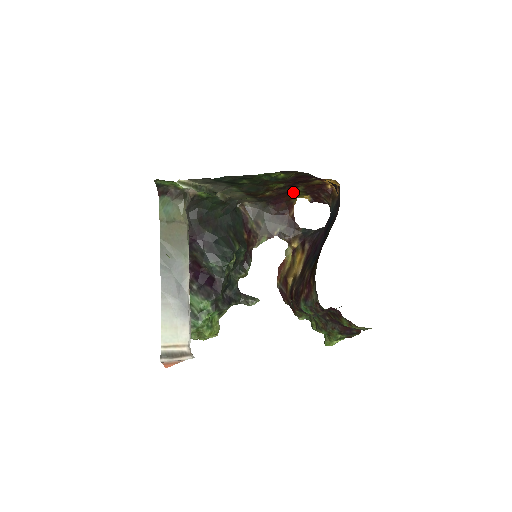
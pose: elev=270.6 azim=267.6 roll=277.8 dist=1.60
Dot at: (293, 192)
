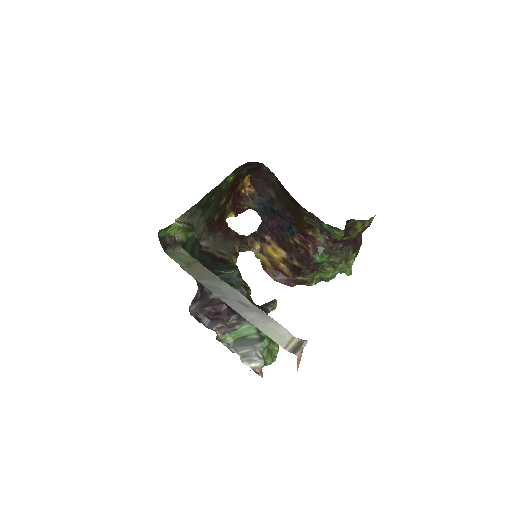
Dot at: (226, 210)
